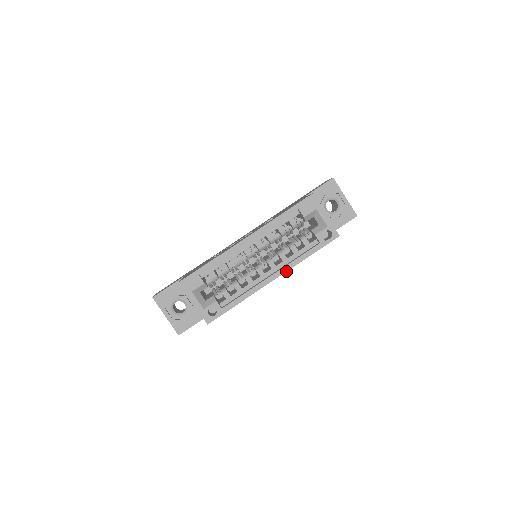
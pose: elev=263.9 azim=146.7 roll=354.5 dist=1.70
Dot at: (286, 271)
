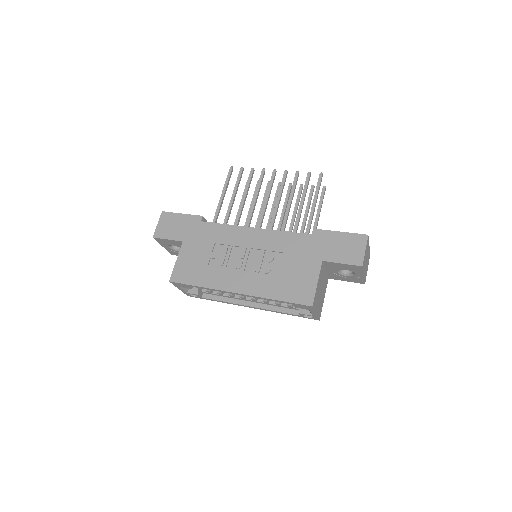
Dot at: occluded
